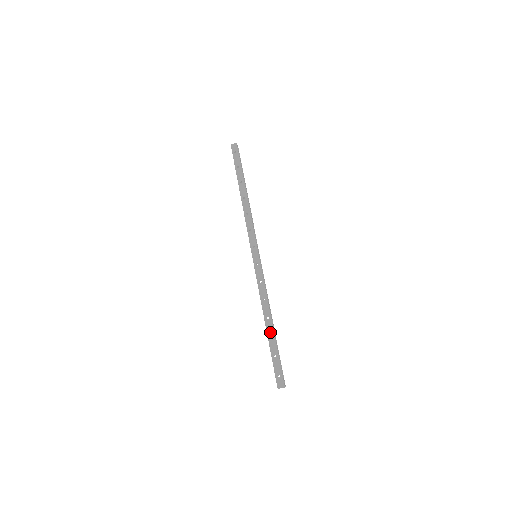
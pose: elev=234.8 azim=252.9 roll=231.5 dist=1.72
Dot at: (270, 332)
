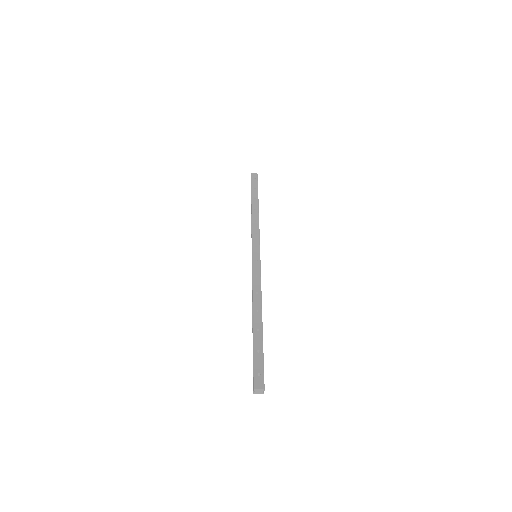
Dot at: (257, 325)
